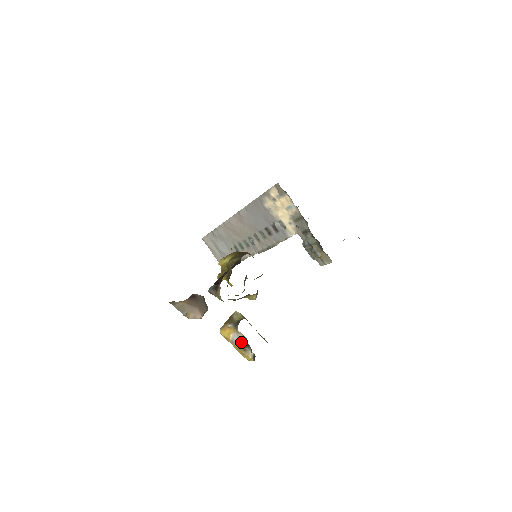
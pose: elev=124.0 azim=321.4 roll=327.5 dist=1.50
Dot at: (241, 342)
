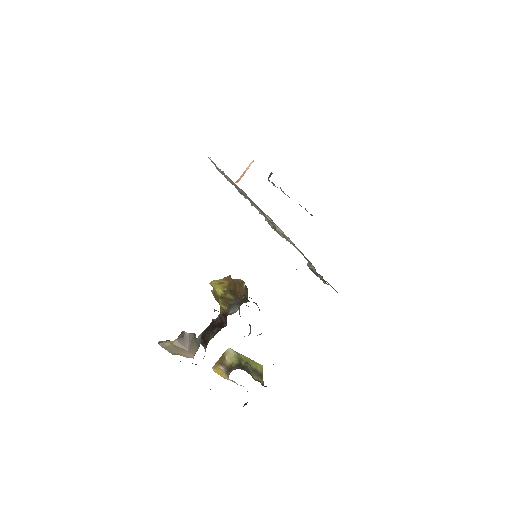
Dot at: (234, 381)
